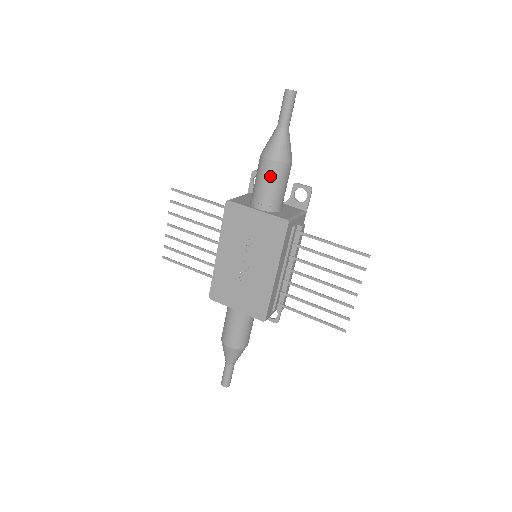
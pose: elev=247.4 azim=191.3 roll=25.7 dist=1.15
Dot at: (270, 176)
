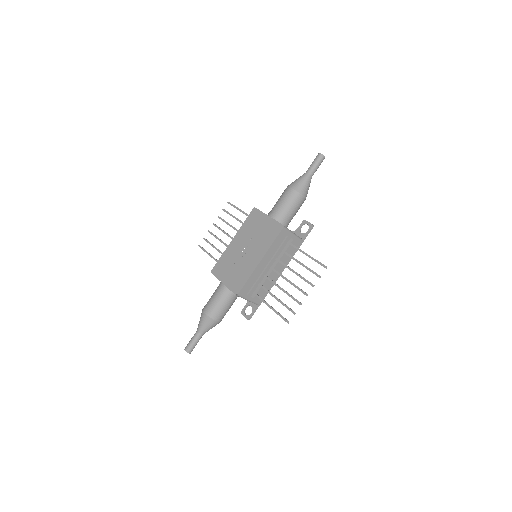
Dot at: (286, 197)
